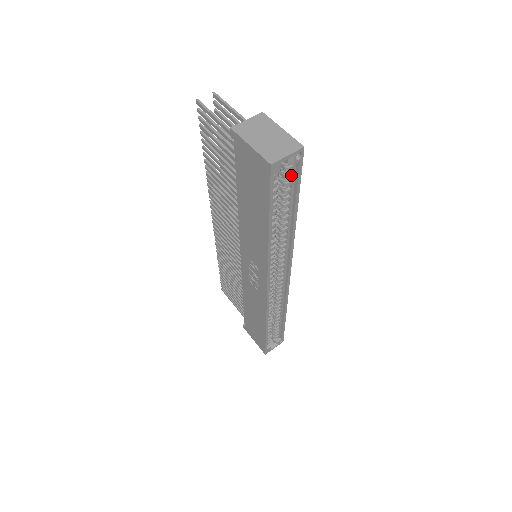
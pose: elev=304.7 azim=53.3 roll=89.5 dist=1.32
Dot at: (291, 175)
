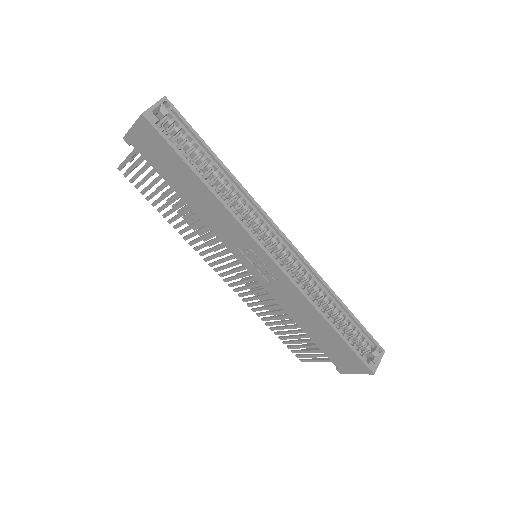
Dot at: (179, 127)
